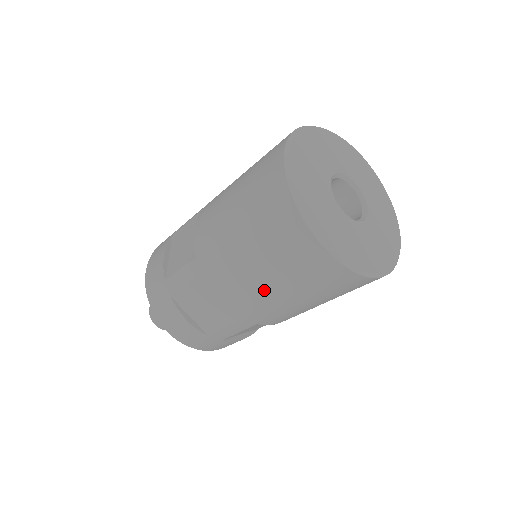
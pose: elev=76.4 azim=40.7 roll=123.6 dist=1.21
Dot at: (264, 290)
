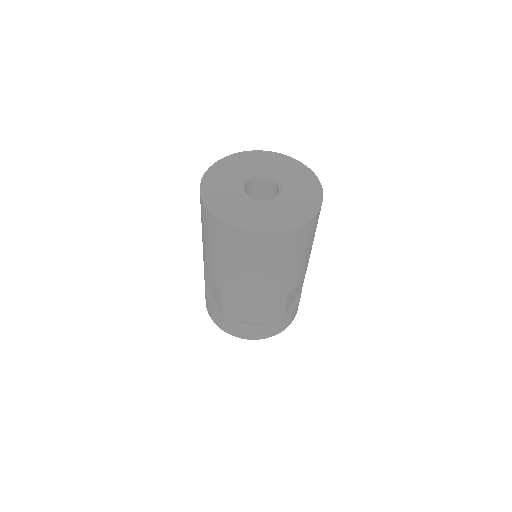
Dot at: (267, 277)
